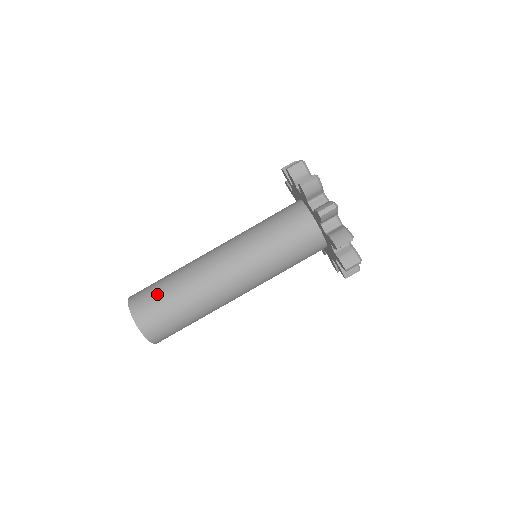
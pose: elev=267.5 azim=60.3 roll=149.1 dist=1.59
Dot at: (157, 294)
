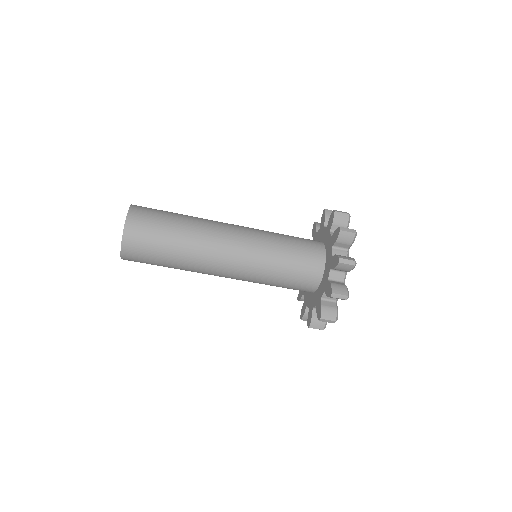
Dot at: (153, 260)
